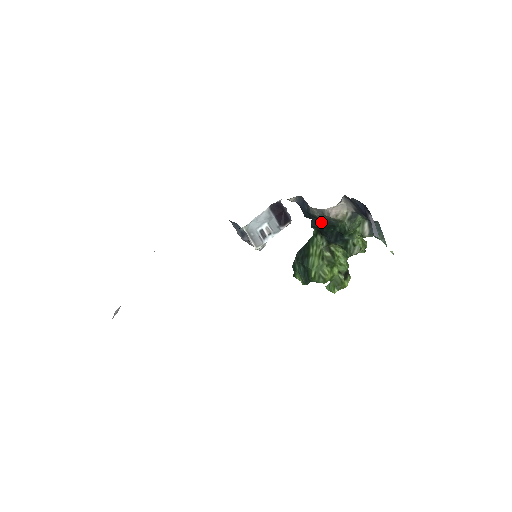
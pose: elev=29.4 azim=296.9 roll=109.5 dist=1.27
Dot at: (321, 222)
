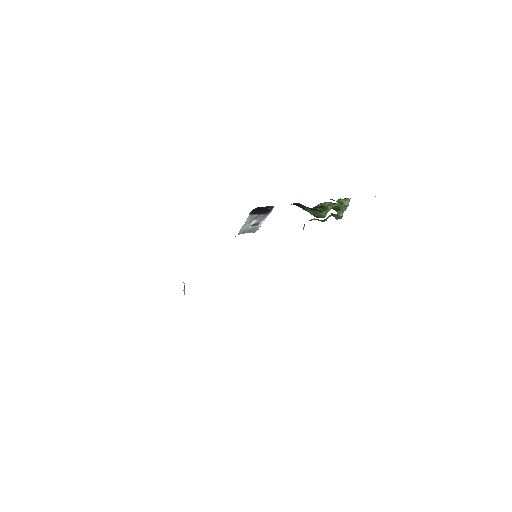
Dot at: occluded
